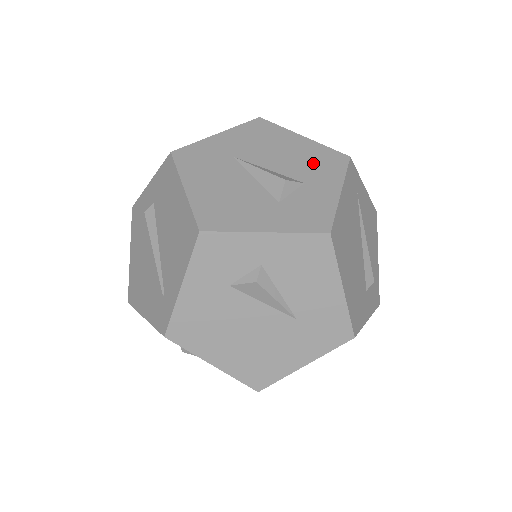
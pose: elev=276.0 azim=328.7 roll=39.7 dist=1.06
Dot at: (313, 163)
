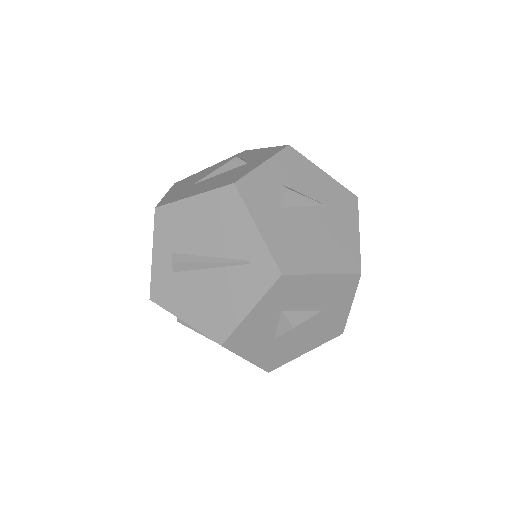
Dot at: occluded
